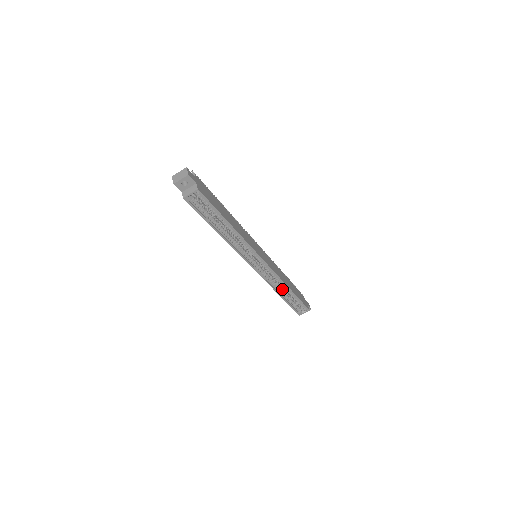
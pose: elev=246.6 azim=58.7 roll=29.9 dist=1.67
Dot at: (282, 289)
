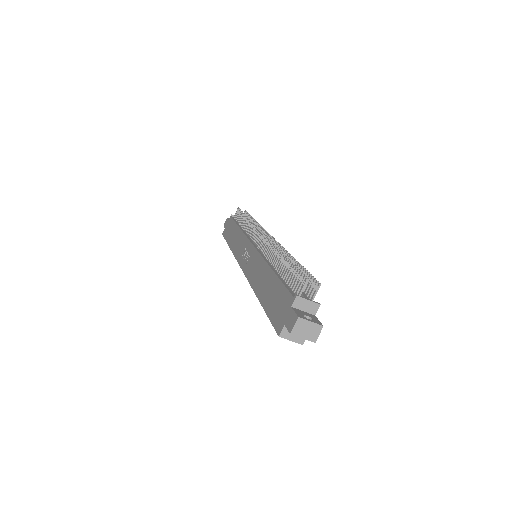
Dot at: occluded
